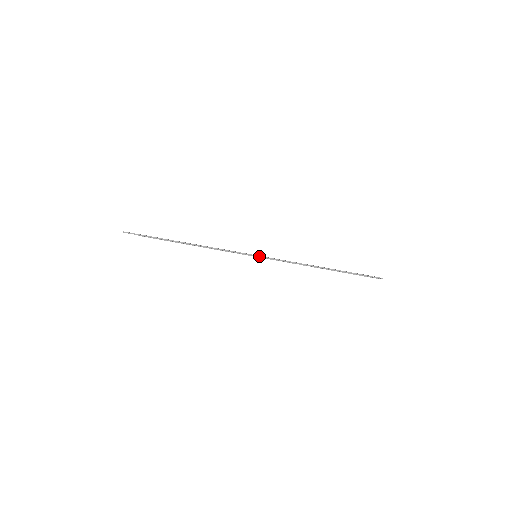
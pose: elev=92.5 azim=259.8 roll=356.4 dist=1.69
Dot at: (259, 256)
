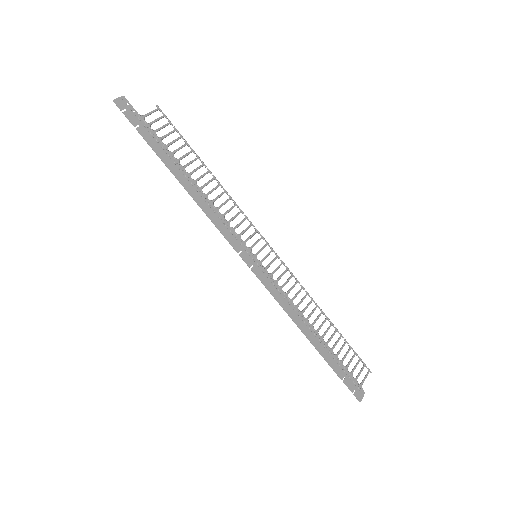
Dot at: (255, 263)
